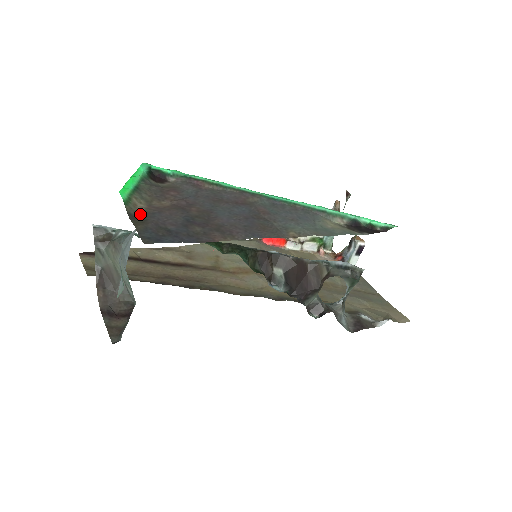
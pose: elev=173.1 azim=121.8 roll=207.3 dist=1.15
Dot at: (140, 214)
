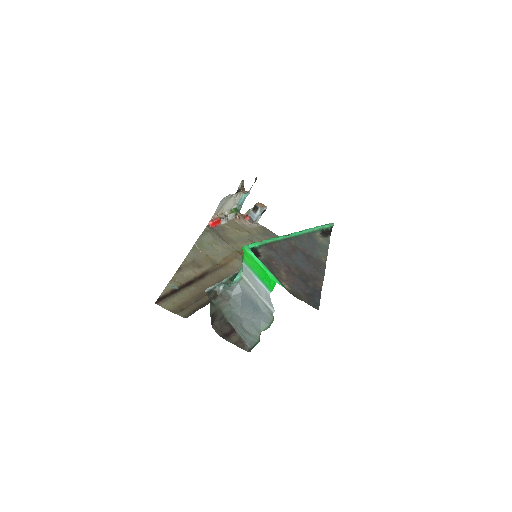
Dot at: (292, 291)
